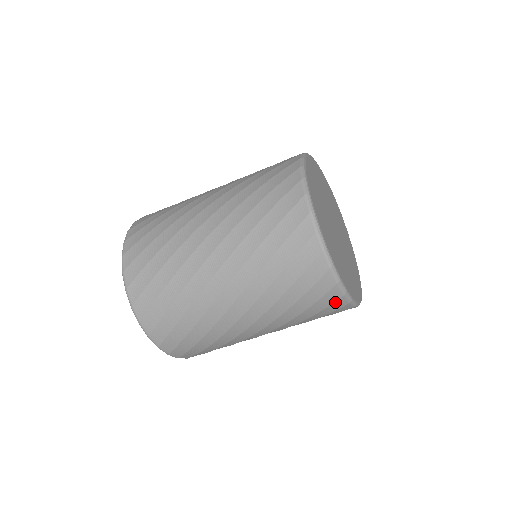
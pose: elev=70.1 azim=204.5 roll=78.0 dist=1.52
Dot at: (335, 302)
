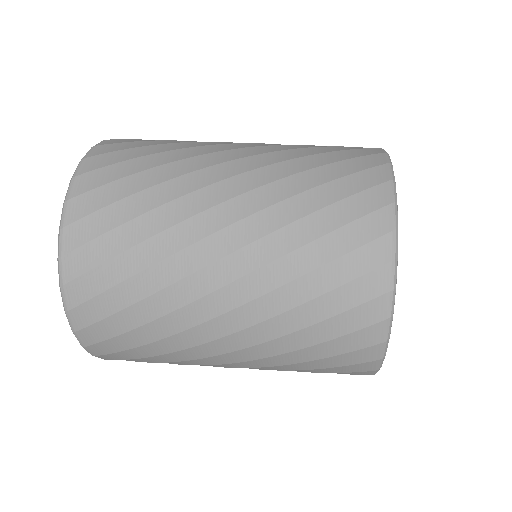
Dot at: occluded
